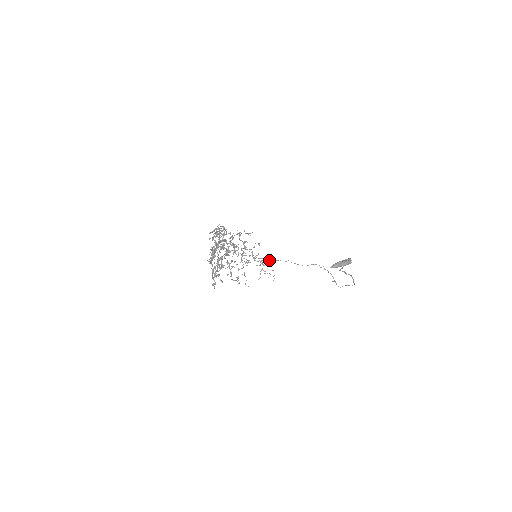
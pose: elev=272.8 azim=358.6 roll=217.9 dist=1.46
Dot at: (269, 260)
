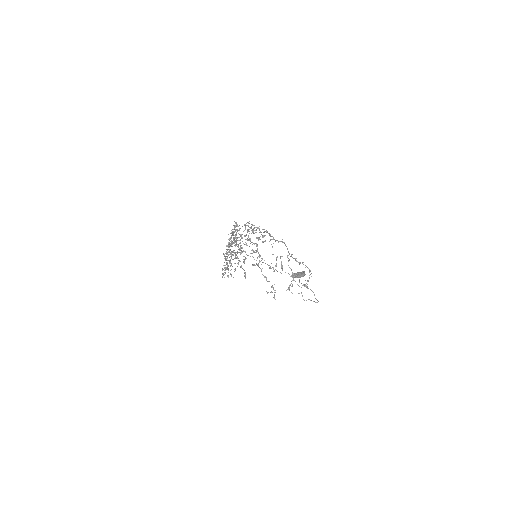
Dot at: occluded
